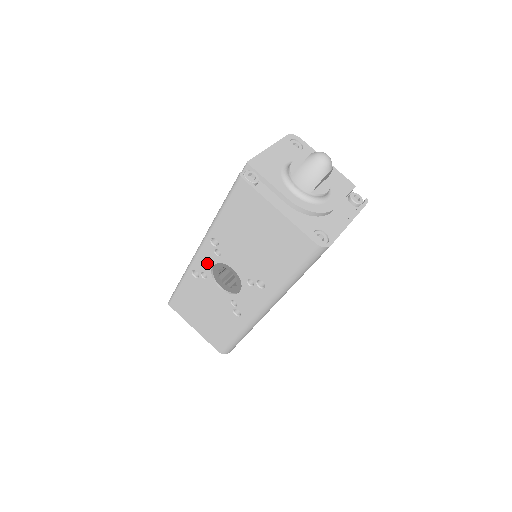
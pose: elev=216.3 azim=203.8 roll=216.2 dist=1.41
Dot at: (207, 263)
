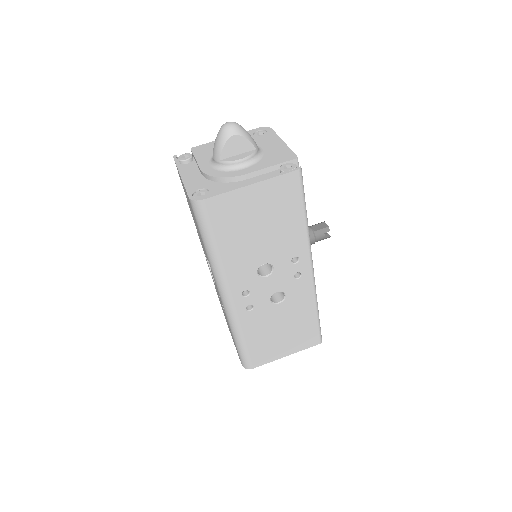
Dot at: occluded
